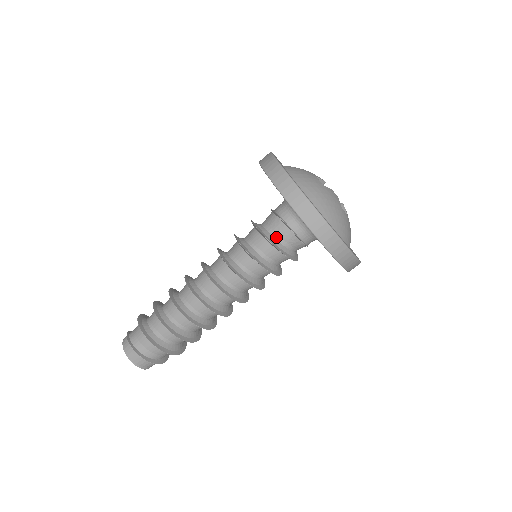
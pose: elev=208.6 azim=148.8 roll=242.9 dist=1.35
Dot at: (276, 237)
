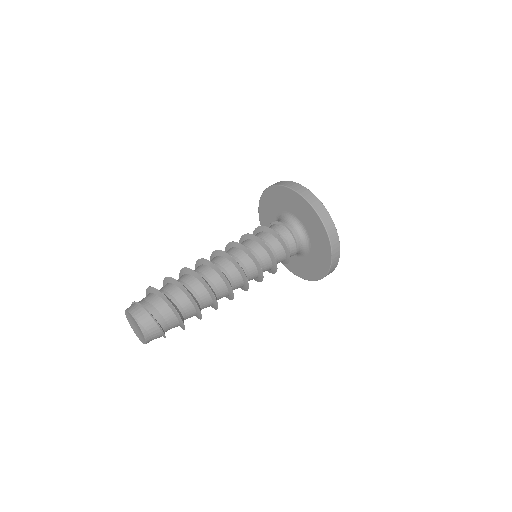
Dot at: occluded
